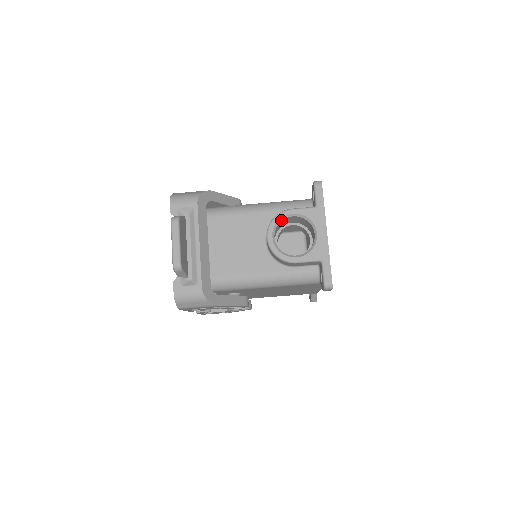
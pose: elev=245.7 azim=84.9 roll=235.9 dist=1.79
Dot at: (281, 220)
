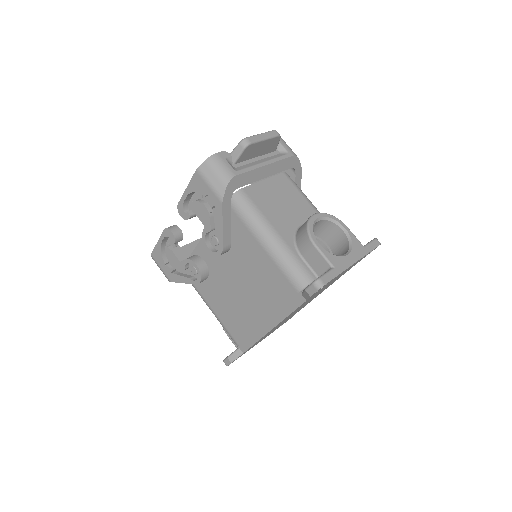
Dot at: (334, 222)
